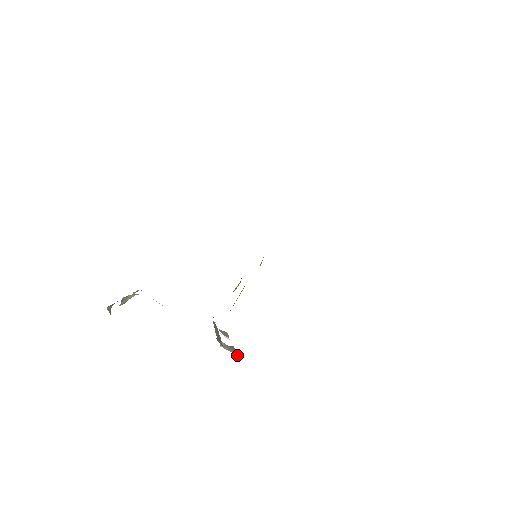
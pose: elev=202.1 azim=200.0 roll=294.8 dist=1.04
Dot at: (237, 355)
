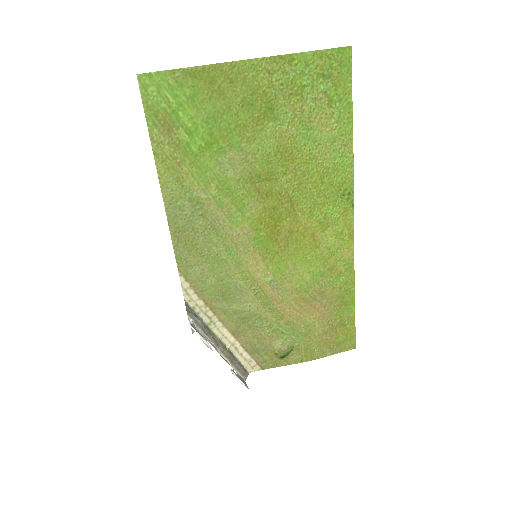
Dot at: occluded
